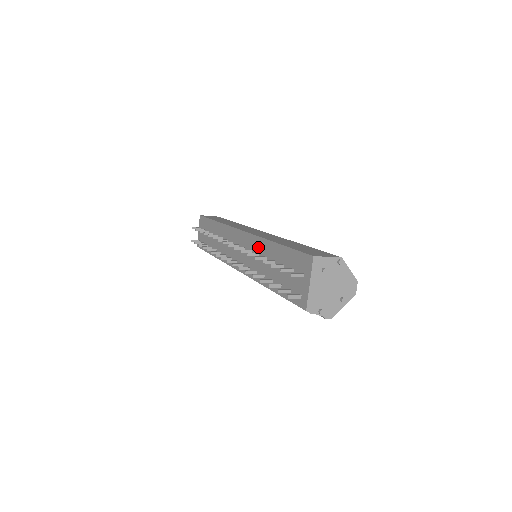
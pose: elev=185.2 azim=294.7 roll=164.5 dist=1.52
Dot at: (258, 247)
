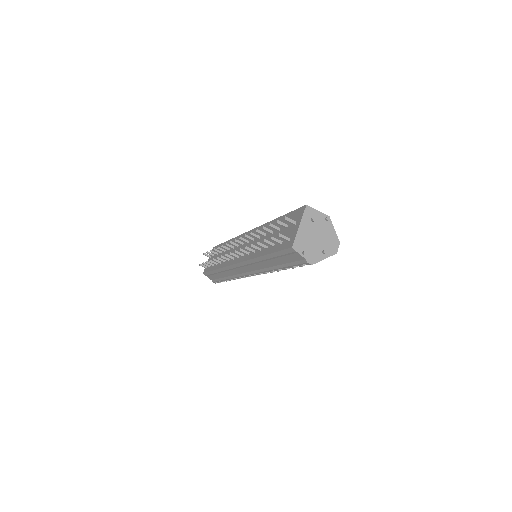
Dot at: occluded
